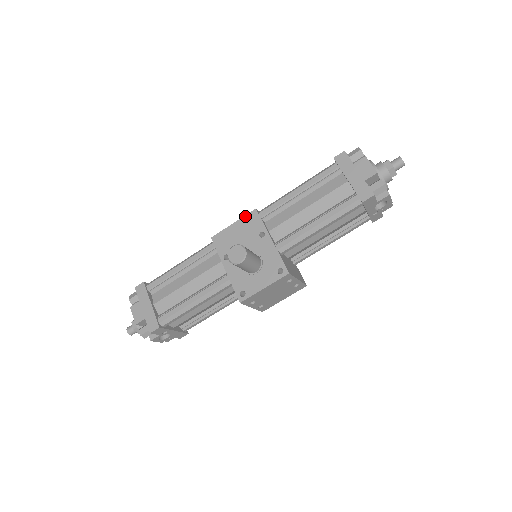
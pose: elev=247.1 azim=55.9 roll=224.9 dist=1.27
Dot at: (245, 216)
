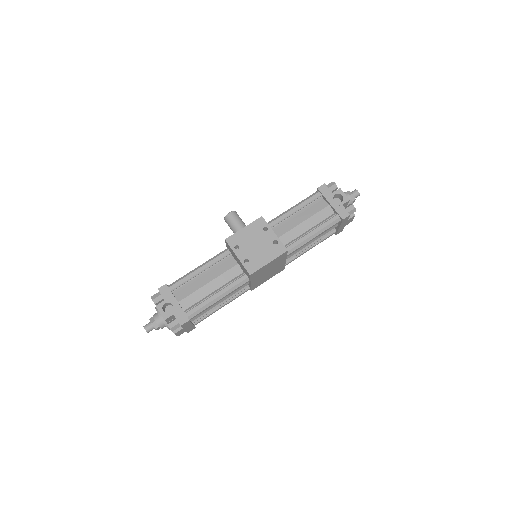
Dot at: occluded
